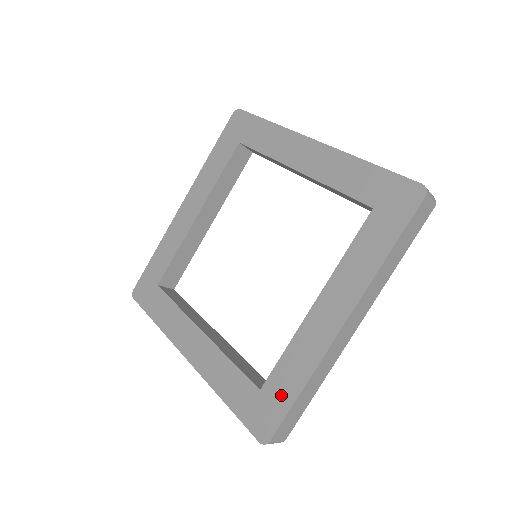
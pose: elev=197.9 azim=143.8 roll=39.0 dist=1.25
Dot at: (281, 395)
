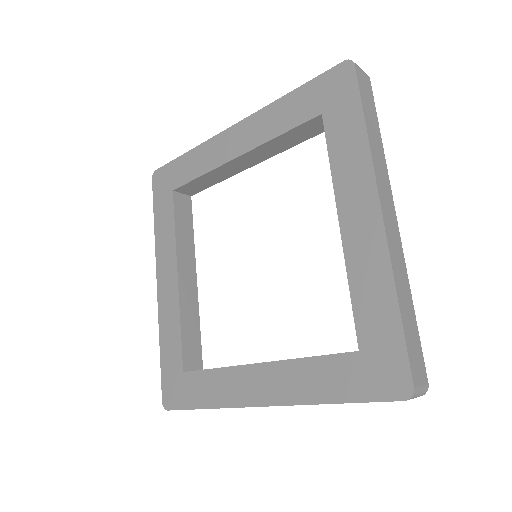
Dot at: (192, 394)
